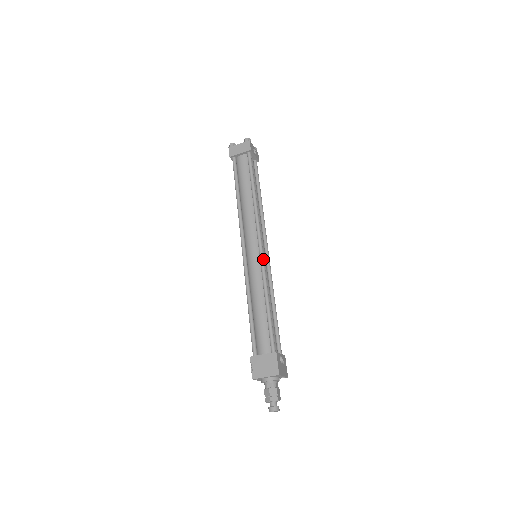
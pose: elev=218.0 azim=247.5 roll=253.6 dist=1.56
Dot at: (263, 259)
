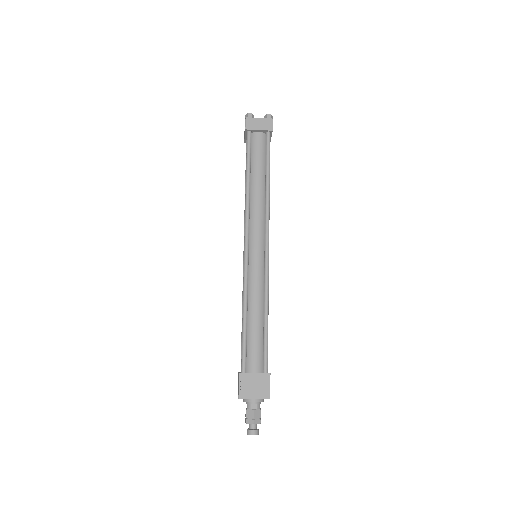
Dot at: (268, 264)
